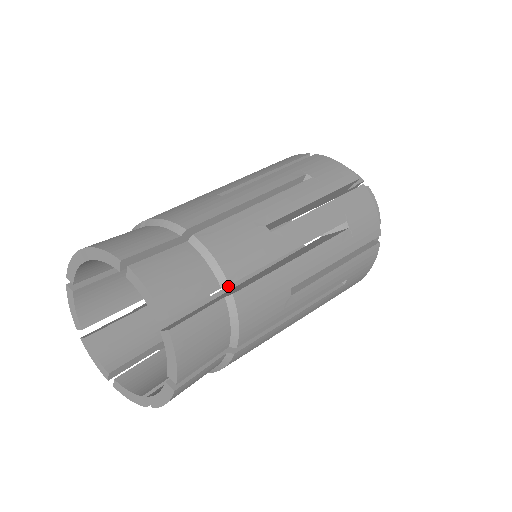
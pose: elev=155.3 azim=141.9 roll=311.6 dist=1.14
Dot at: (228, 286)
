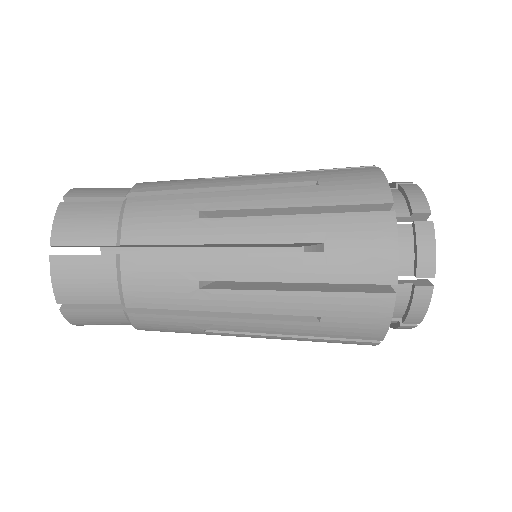
Dot at: occluded
